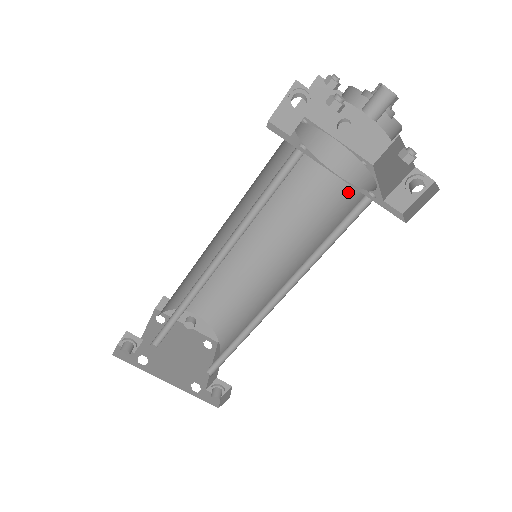
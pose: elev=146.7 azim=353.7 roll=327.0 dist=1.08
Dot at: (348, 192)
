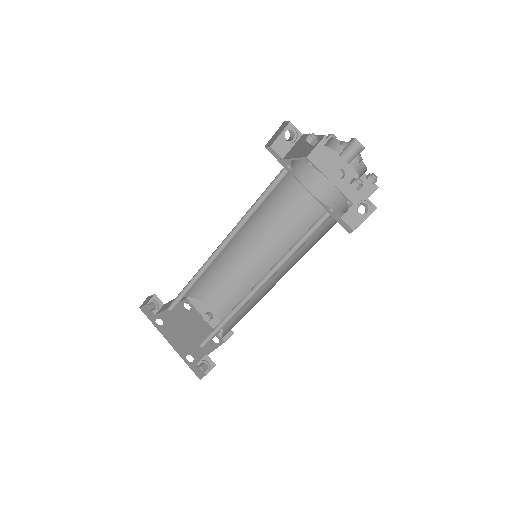
Dot at: (332, 221)
